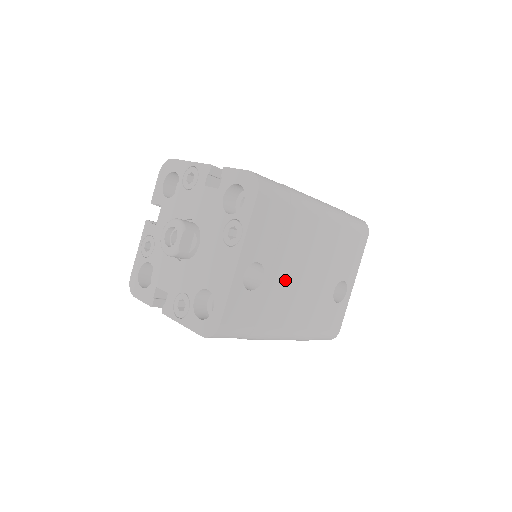
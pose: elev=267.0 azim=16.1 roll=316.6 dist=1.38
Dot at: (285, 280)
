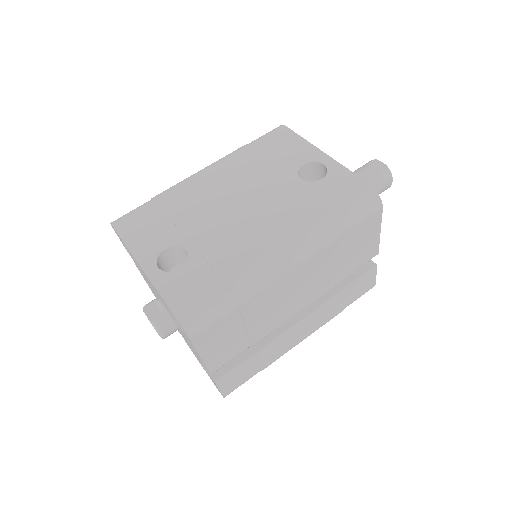
Dot at: (216, 230)
